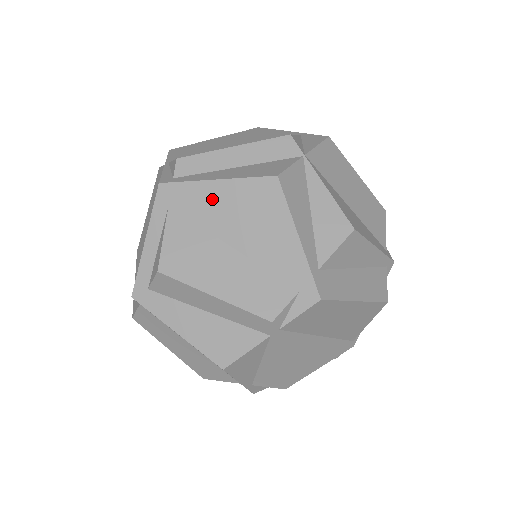
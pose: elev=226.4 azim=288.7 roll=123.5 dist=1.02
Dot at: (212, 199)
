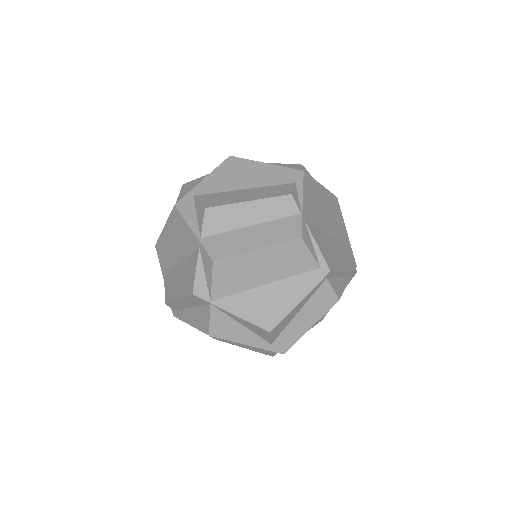
Dot at: occluded
